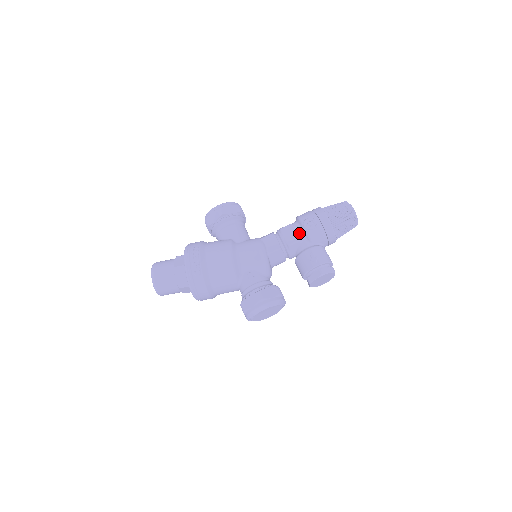
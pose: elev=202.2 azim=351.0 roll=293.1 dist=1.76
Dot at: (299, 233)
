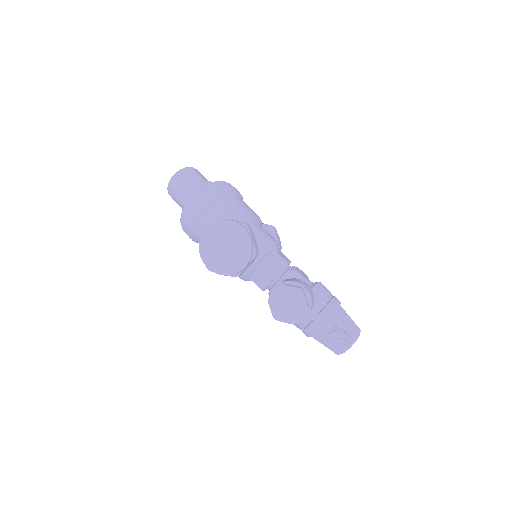
Dot at: (309, 280)
